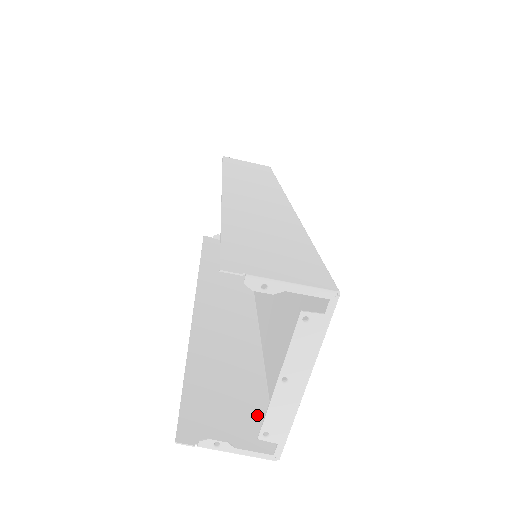
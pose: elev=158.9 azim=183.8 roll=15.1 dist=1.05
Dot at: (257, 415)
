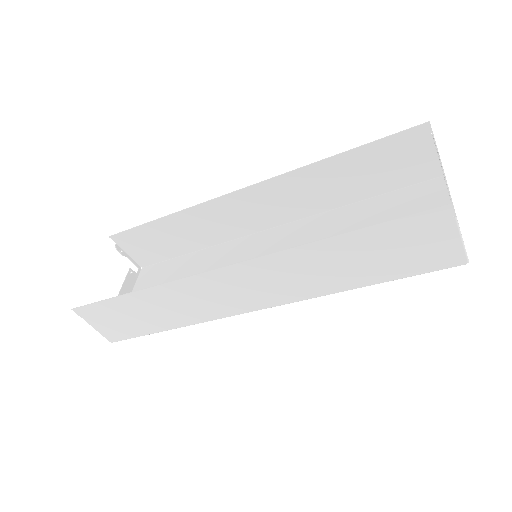
Dot at: (417, 265)
